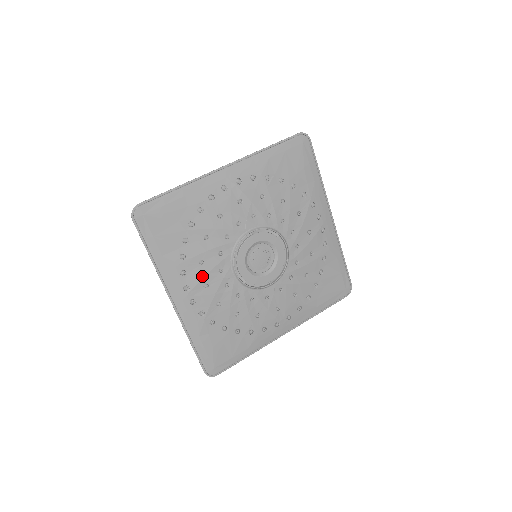
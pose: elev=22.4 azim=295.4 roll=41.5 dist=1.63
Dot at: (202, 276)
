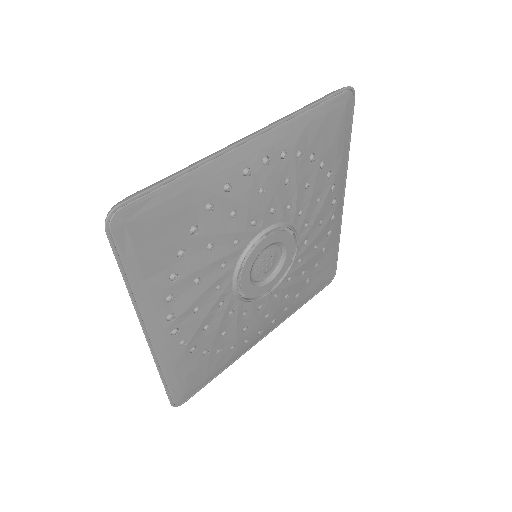
Dot at: (194, 298)
